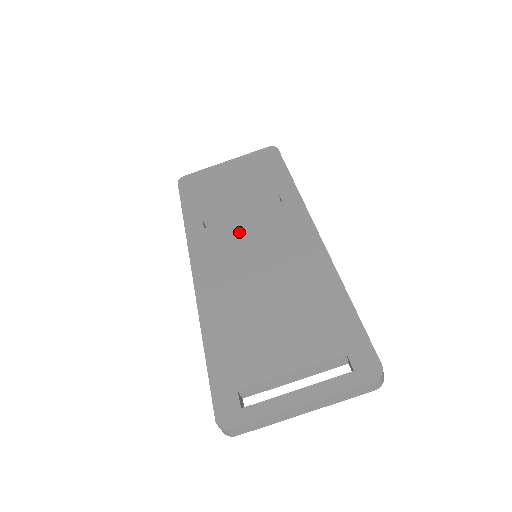
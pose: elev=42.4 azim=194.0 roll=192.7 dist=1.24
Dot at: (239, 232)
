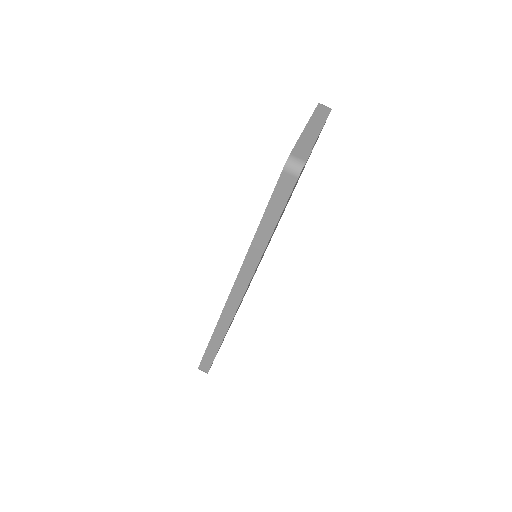
Dot at: occluded
